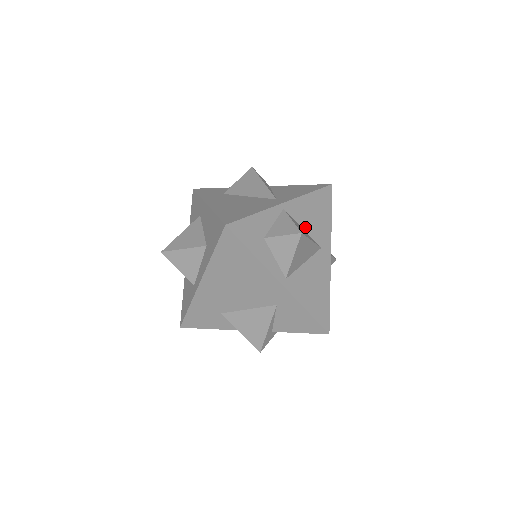
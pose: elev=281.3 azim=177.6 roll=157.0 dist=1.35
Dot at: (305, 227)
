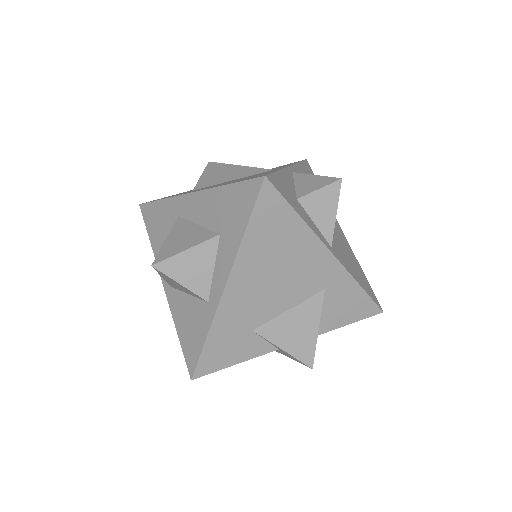
Dot at: occluded
